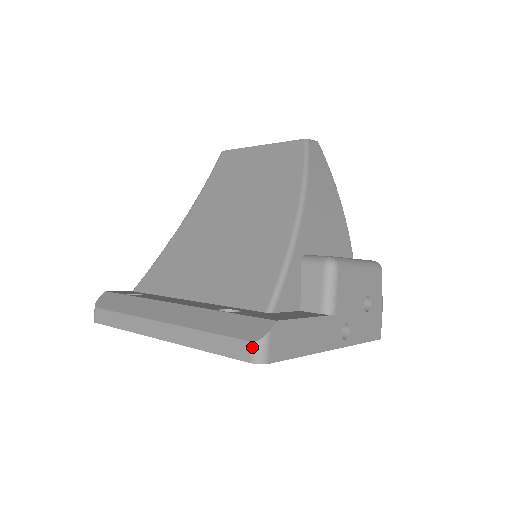
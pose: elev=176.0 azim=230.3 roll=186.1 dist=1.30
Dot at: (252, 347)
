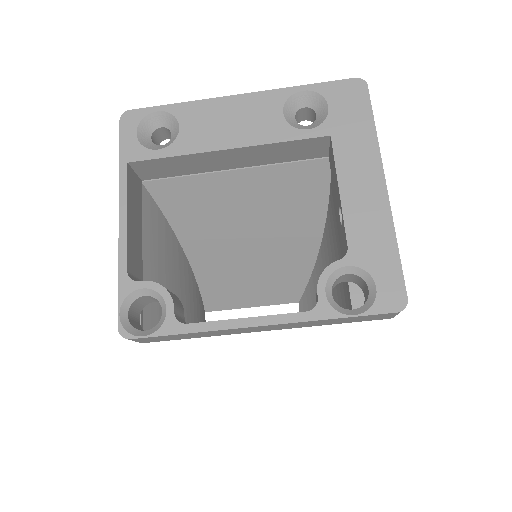
Dot at: occluded
